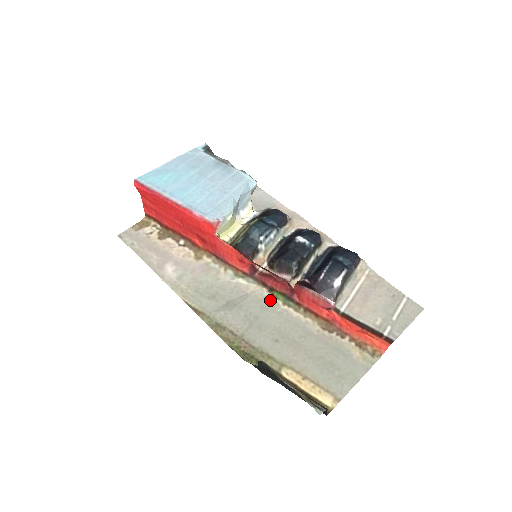
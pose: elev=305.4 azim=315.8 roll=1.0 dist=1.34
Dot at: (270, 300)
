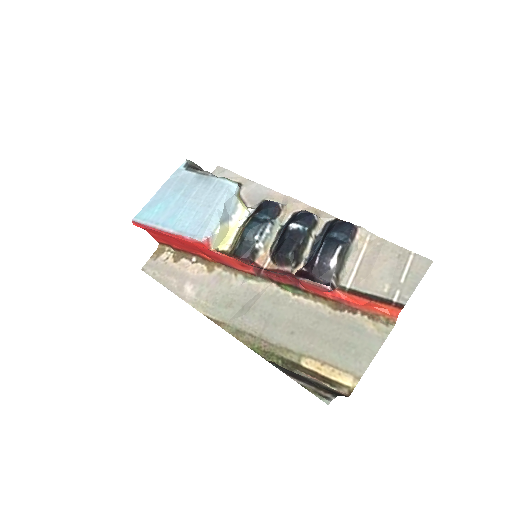
Dot at: (280, 294)
